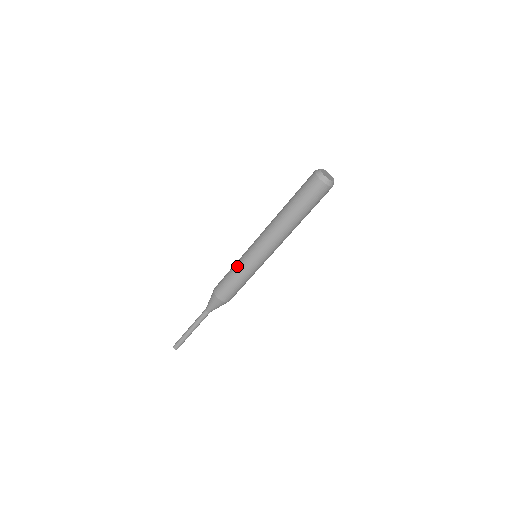
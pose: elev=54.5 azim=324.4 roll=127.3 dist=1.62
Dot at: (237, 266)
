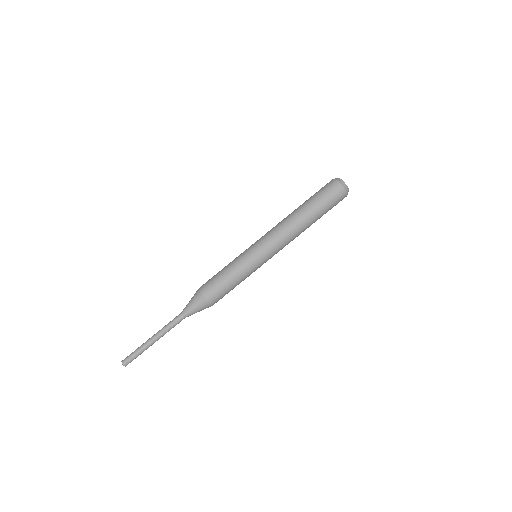
Dot at: occluded
